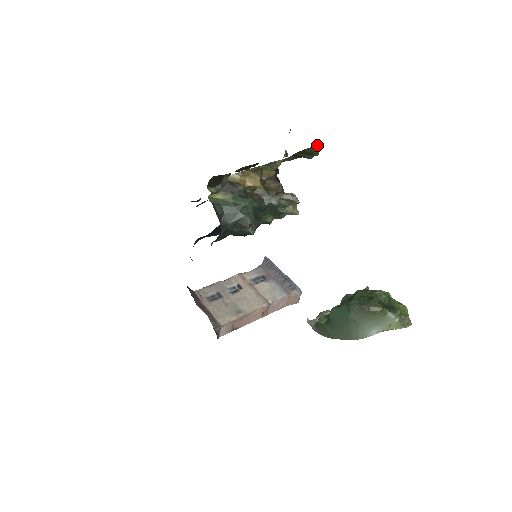
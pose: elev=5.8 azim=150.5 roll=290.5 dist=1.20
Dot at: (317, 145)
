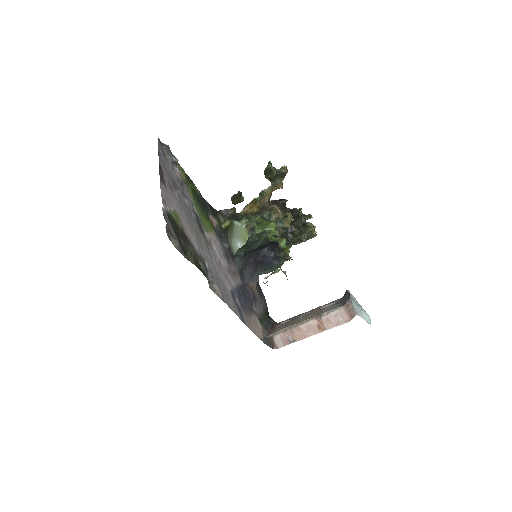
Dot at: (269, 163)
